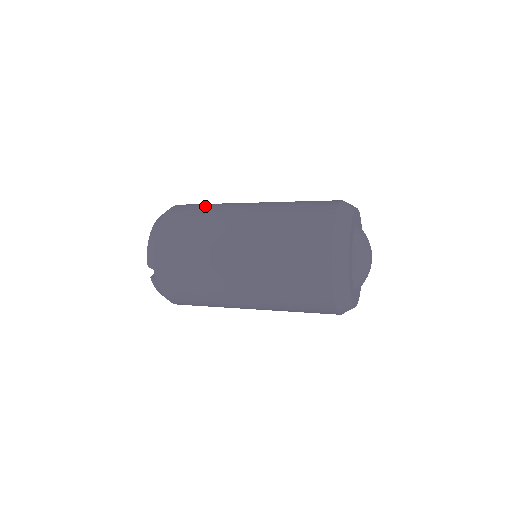
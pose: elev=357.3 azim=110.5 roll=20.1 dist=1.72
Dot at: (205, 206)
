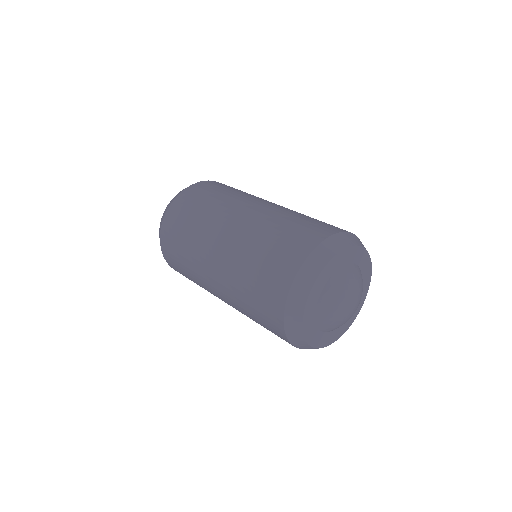
Dot at: (184, 237)
